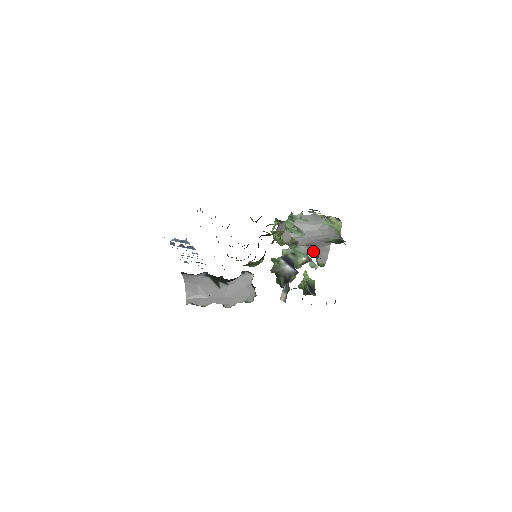
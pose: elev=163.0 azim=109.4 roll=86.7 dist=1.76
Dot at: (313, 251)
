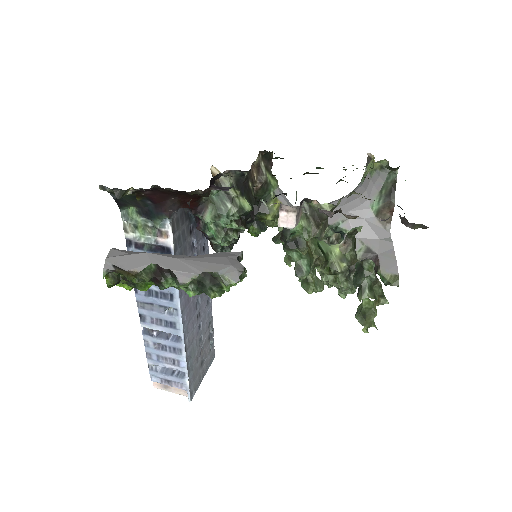
Dot at: (363, 253)
